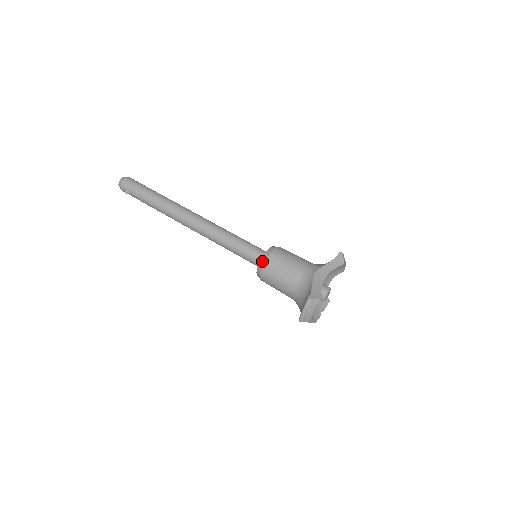
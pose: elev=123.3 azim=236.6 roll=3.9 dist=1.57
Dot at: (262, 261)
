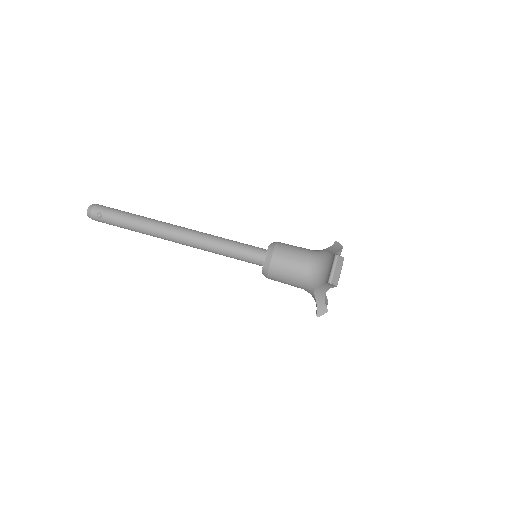
Dot at: (271, 248)
